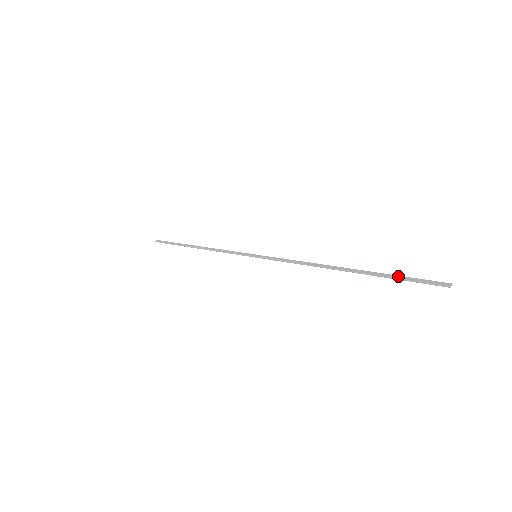
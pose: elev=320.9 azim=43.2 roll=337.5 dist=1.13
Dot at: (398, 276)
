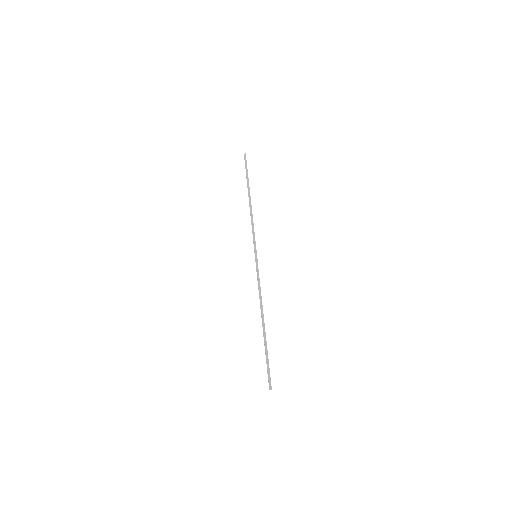
Dot at: (268, 359)
